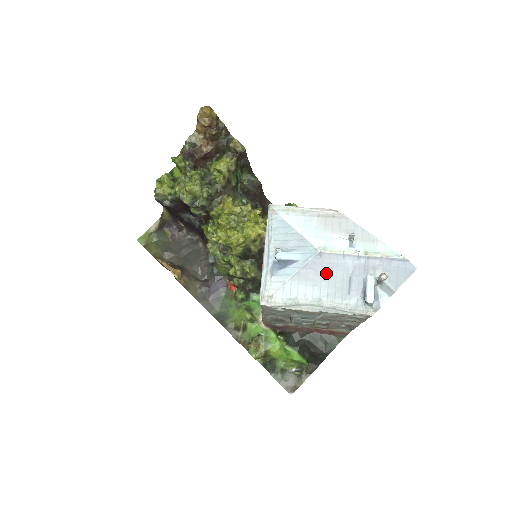
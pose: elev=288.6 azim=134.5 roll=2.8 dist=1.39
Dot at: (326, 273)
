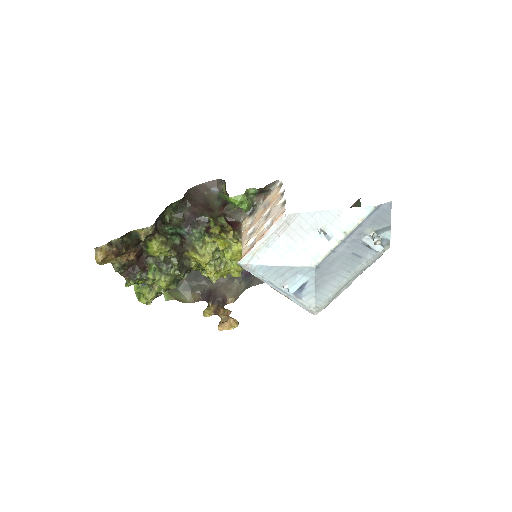
Dot at: (334, 268)
